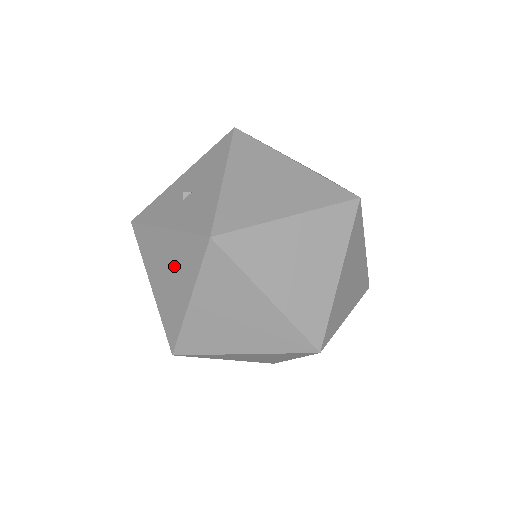
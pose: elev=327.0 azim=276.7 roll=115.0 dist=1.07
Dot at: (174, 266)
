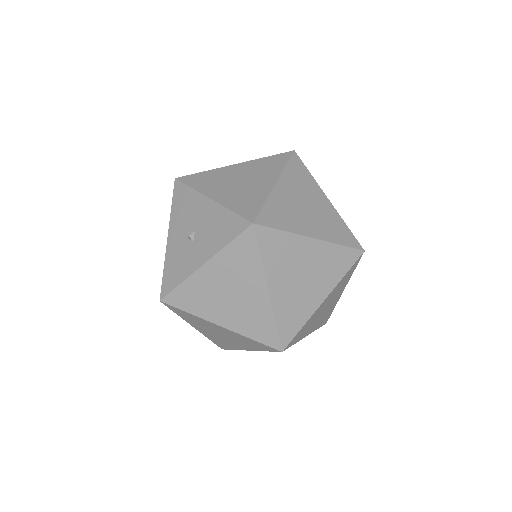
Dot at: (233, 282)
